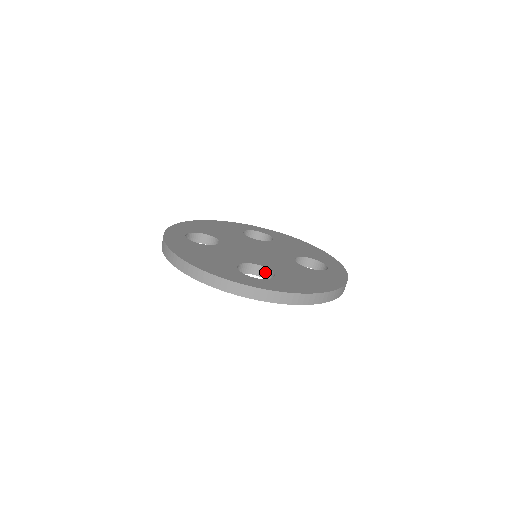
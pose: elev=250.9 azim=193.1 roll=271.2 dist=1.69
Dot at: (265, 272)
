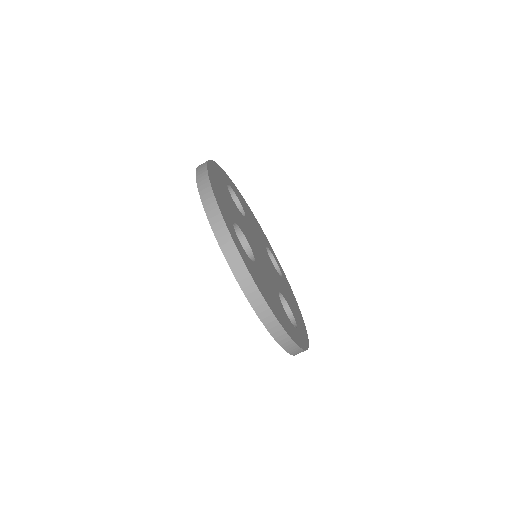
Dot at: occluded
